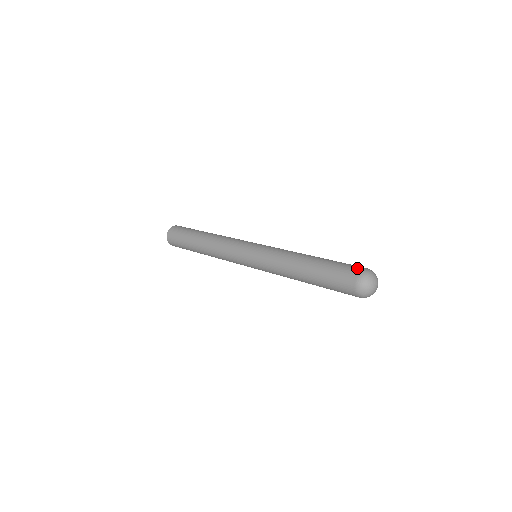
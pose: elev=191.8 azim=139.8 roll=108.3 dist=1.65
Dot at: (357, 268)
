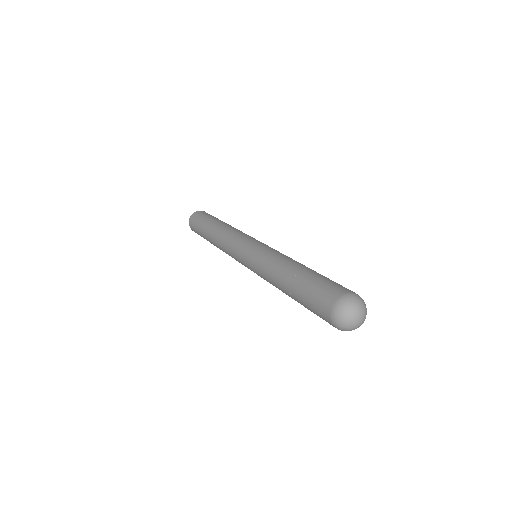
Dot at: occluded
